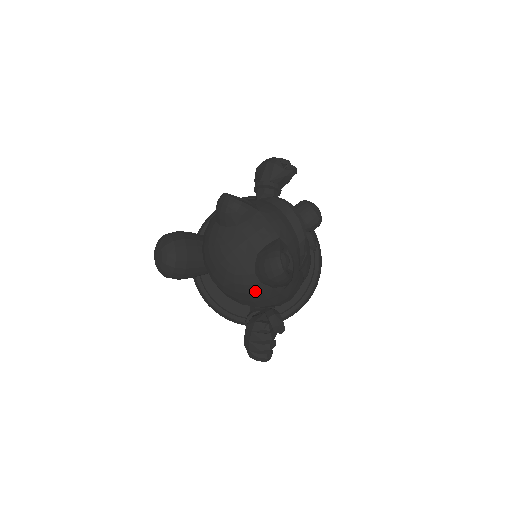
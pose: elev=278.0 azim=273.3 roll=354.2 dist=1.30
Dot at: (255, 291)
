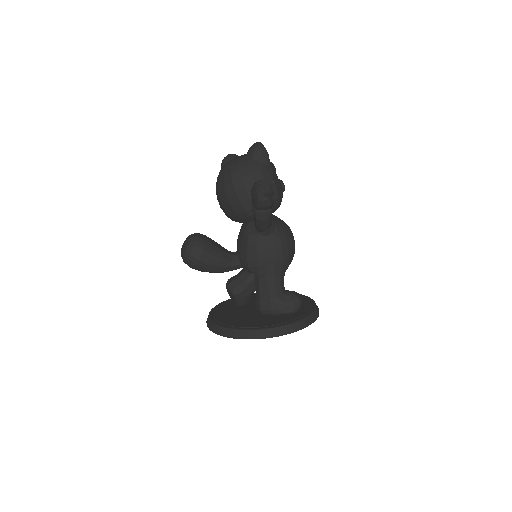
Dot at: (250, 165)
